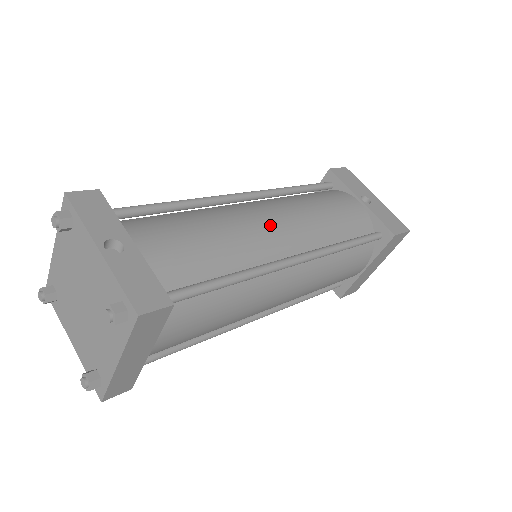
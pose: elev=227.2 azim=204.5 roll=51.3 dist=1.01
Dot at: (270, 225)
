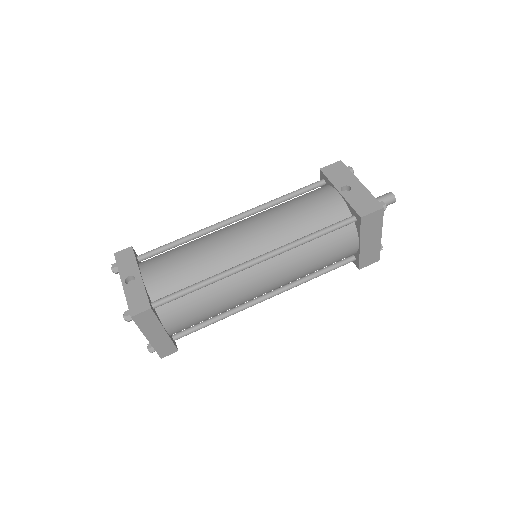
Dot at: (238, 240)
